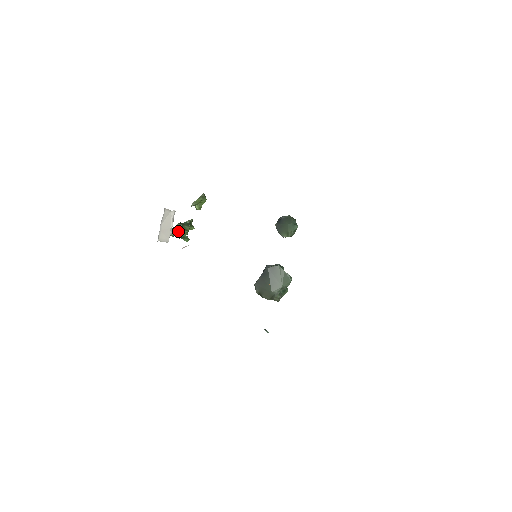
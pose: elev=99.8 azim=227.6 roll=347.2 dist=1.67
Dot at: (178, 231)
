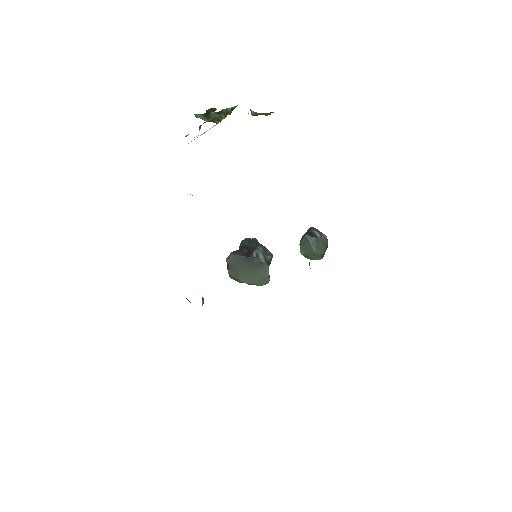
Dot at: occluded
